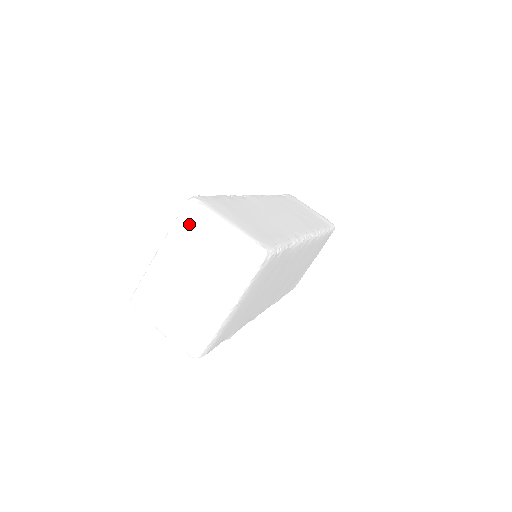
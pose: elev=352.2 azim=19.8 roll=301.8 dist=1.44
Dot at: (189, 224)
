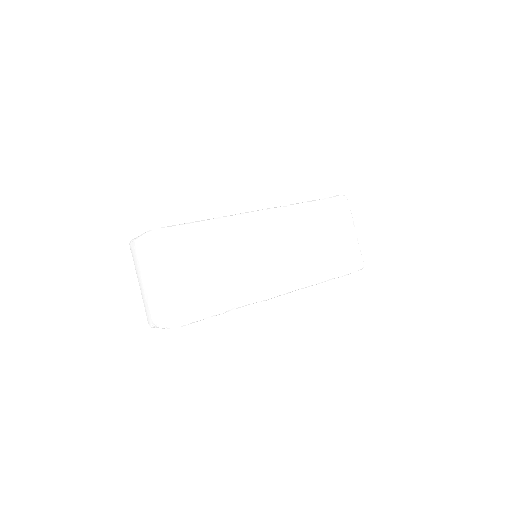
Dot at: (132, 254)
